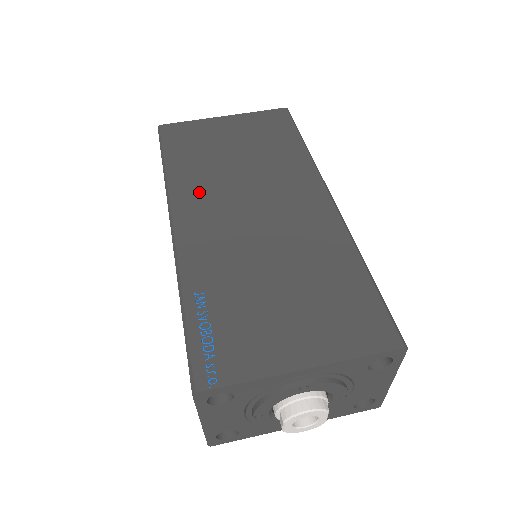
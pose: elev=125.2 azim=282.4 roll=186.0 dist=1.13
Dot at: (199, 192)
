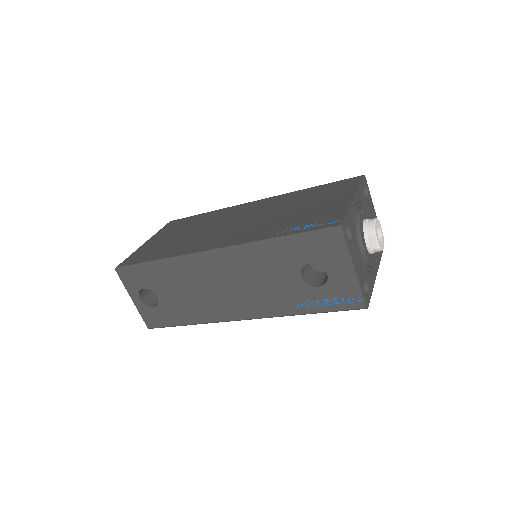
Dot at: (198, 243)
